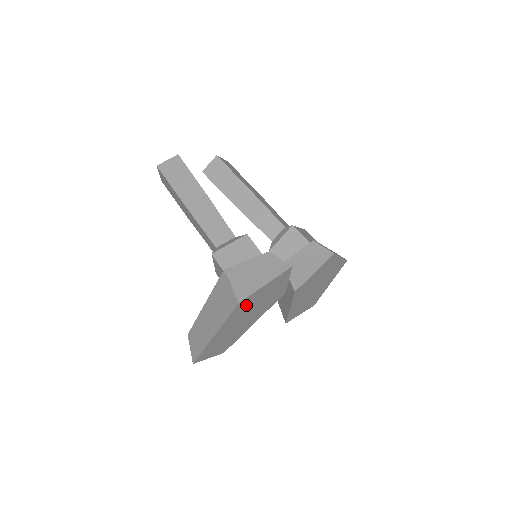
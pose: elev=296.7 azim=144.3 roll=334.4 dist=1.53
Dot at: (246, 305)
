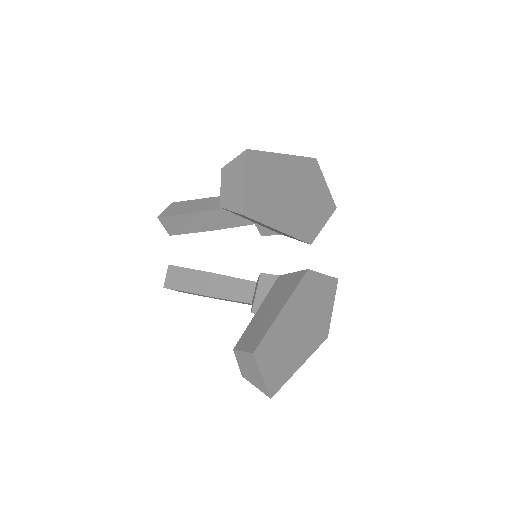
Dot at: (311, 176)
